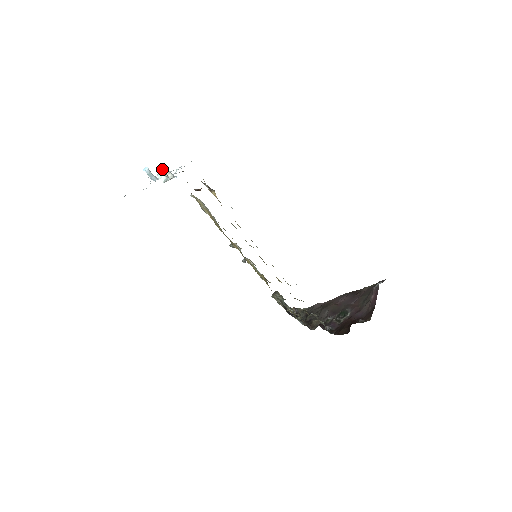
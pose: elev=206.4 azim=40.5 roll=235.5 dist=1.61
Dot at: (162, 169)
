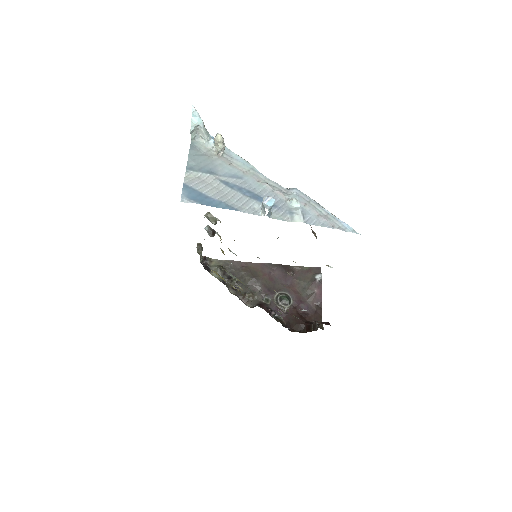
Dot at: (202, 121)
